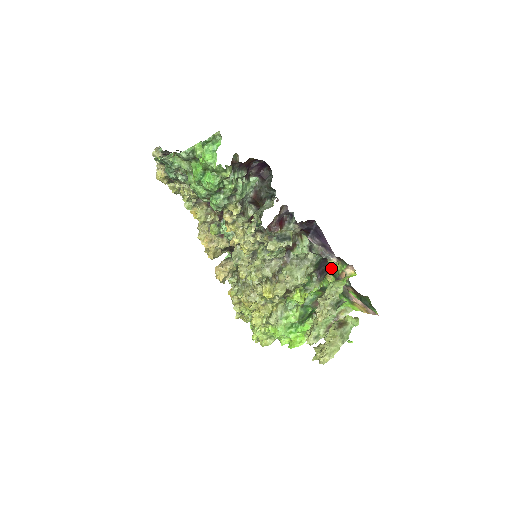
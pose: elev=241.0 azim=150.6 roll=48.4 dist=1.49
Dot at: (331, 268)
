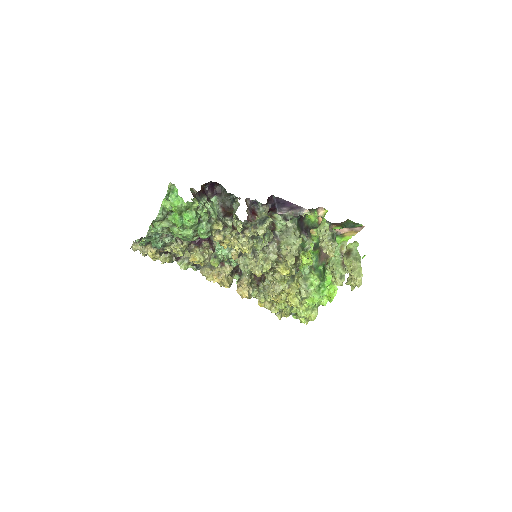
Dot at: (309, 224)
